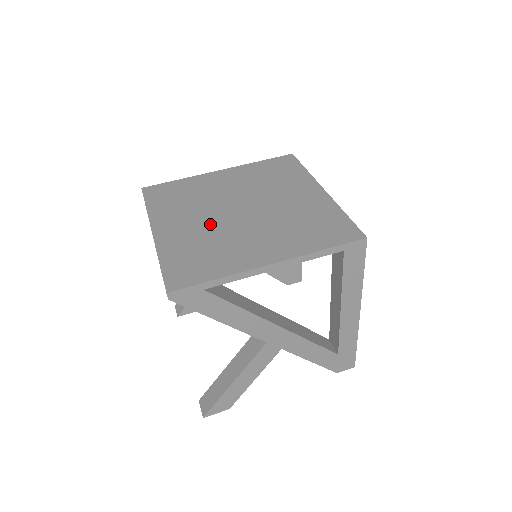
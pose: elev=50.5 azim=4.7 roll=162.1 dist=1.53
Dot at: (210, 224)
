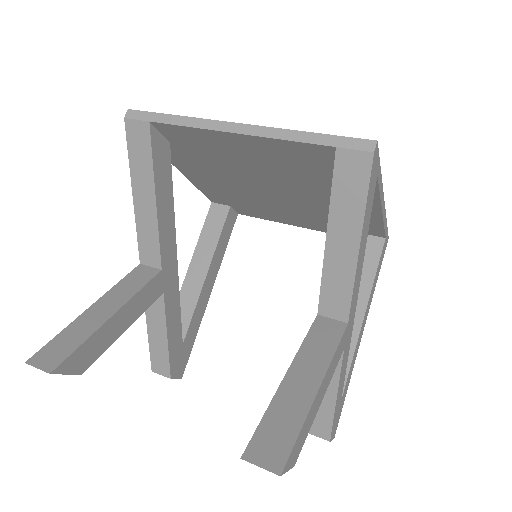
Dot at: occluded
